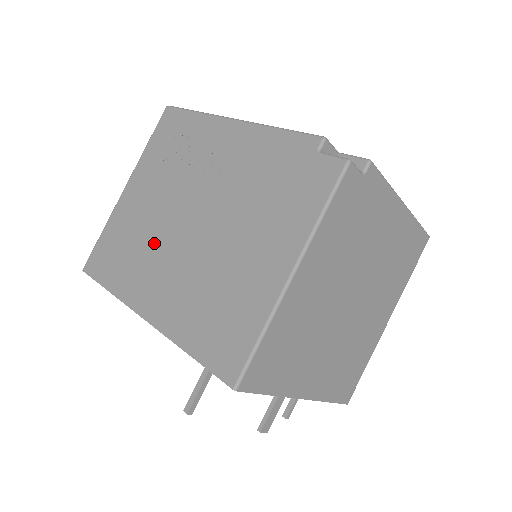
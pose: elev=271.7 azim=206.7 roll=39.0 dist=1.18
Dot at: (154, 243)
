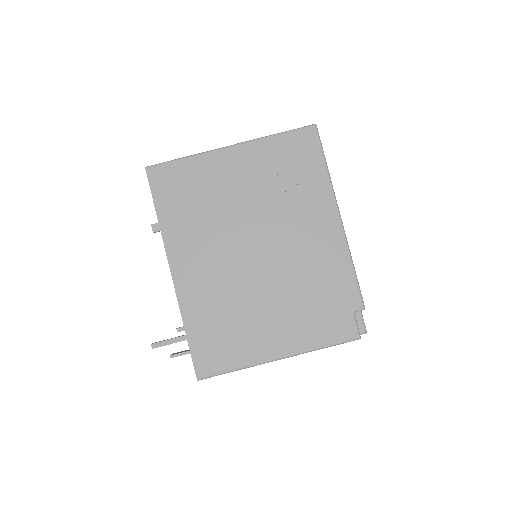
Dot at: (218, 229)
